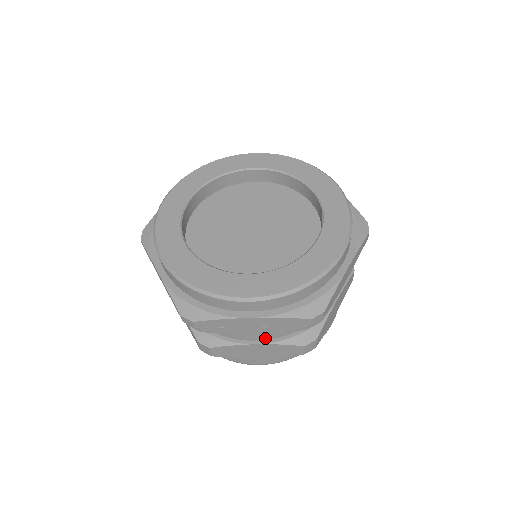
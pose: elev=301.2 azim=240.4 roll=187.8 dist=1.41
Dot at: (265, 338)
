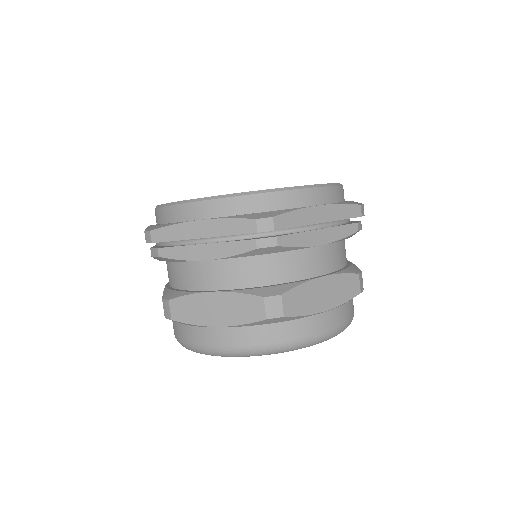
Dot at: (325, 270)
